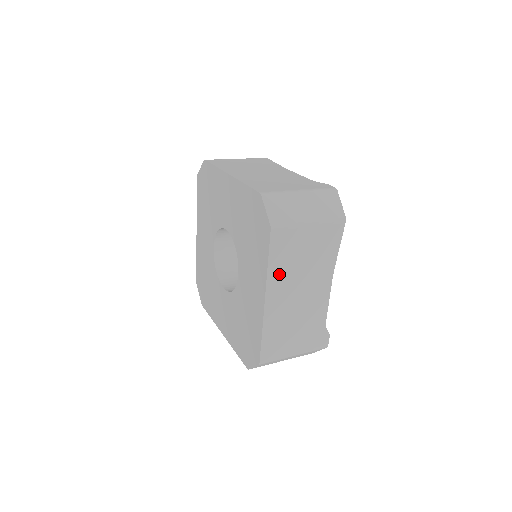
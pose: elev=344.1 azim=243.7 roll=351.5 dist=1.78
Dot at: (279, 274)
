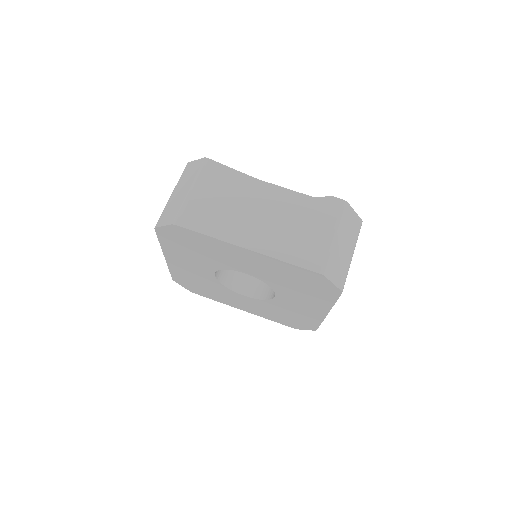
Dot at: occluded
